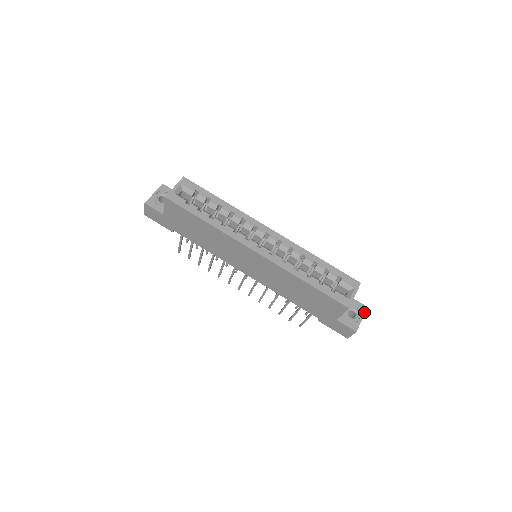
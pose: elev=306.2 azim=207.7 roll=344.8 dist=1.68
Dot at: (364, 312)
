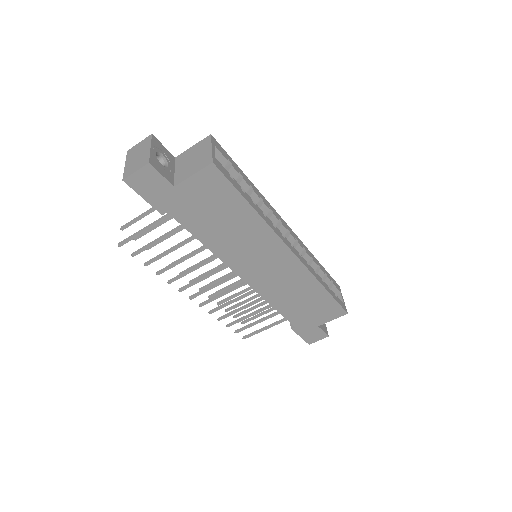
Dot at: occluded
